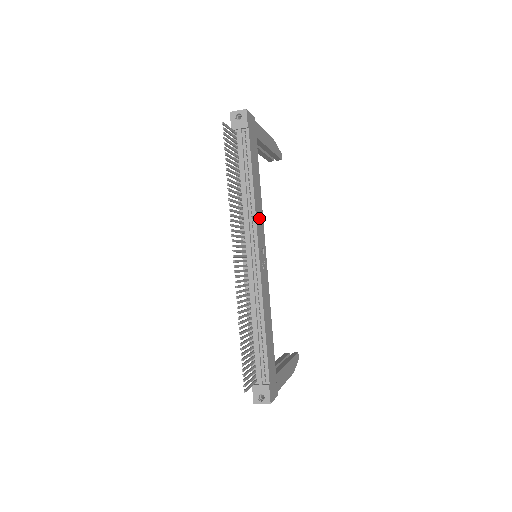
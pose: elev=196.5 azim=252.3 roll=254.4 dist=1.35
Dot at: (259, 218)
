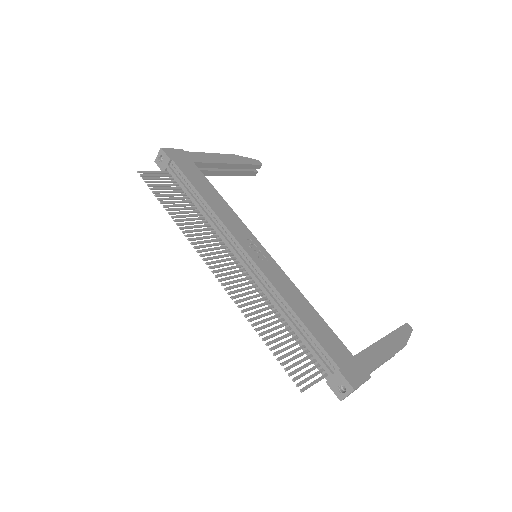
Dot at: (231, 221)
